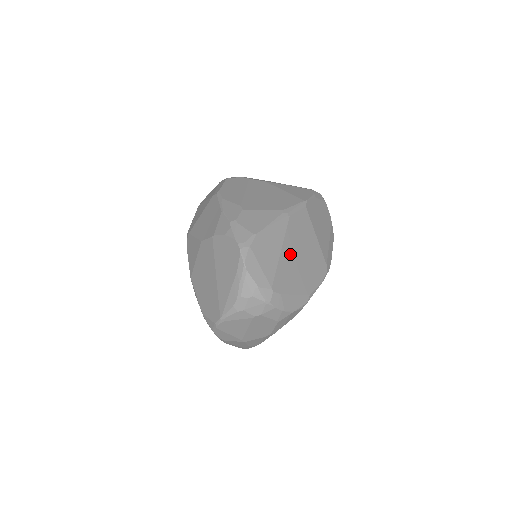
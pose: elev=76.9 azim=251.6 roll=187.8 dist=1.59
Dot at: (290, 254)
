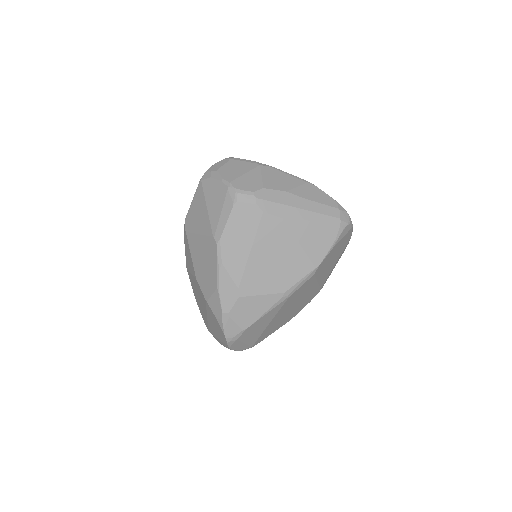
Dot at: (279, 317)
